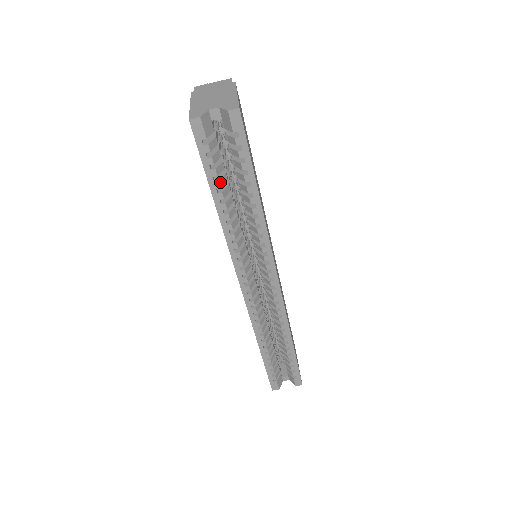
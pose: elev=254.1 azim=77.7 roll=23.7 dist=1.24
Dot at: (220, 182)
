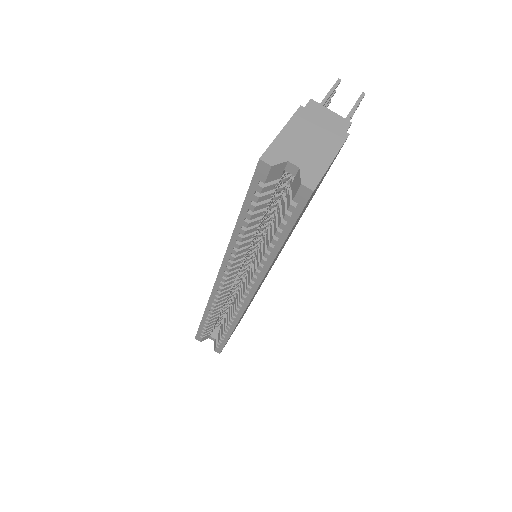
Dot at: (253, 216)
